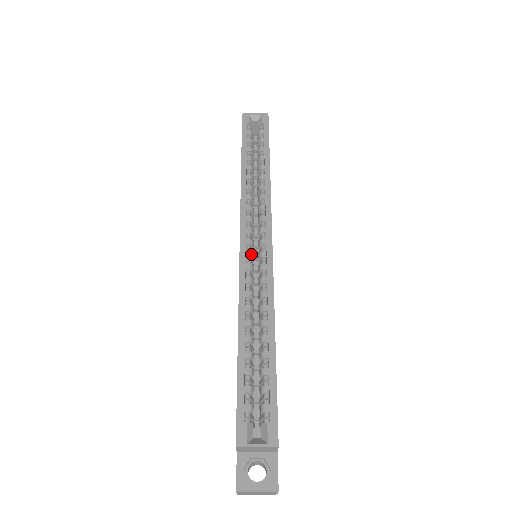
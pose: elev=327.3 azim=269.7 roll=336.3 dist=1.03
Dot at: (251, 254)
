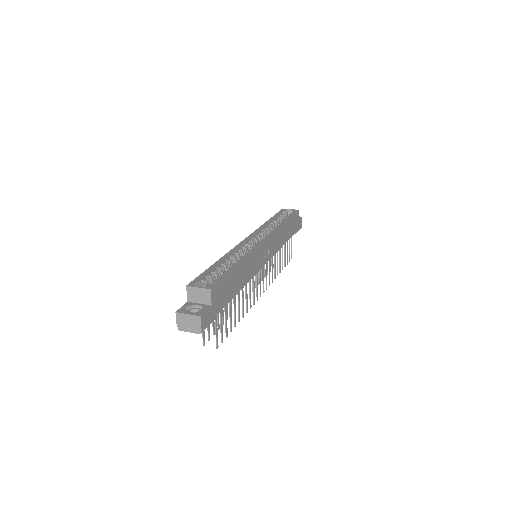
Dot at: (249, 244)
